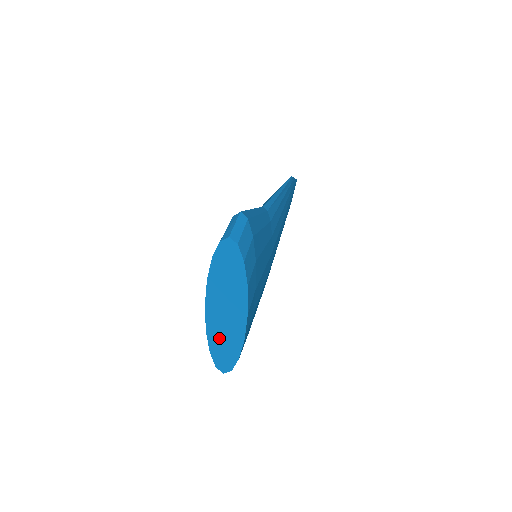
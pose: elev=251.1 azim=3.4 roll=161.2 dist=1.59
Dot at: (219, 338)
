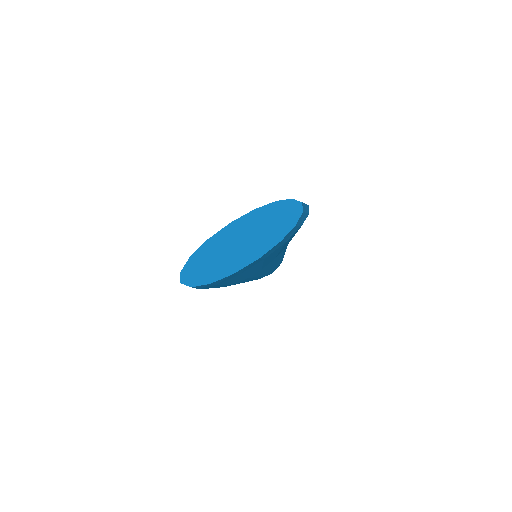
Dot at: (212, 254)
